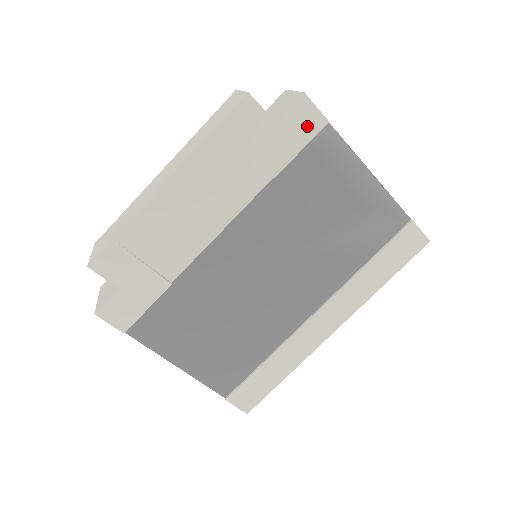
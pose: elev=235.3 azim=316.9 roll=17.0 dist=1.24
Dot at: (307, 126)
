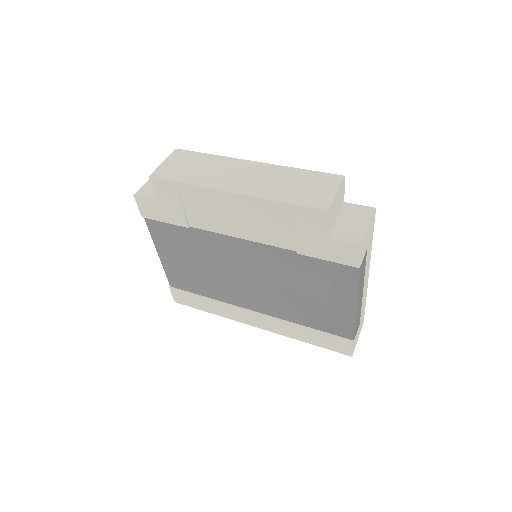
Dot at: (344, 256)
